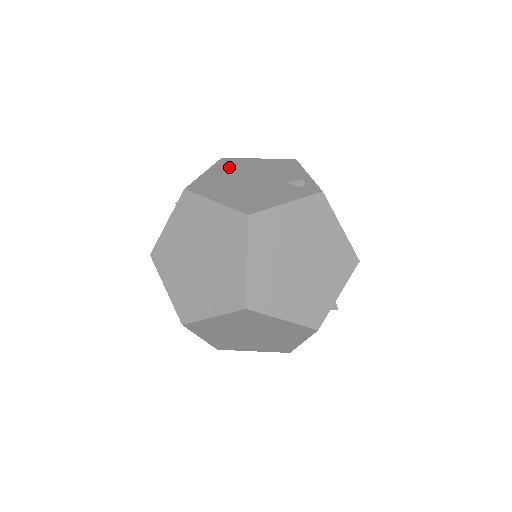
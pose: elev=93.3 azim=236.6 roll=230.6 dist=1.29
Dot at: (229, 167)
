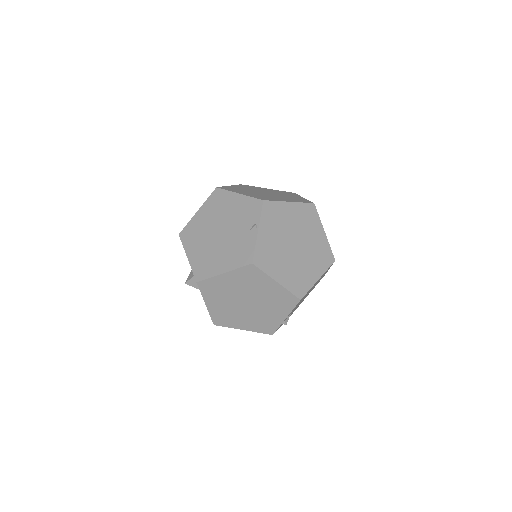
Dot at: occluded
